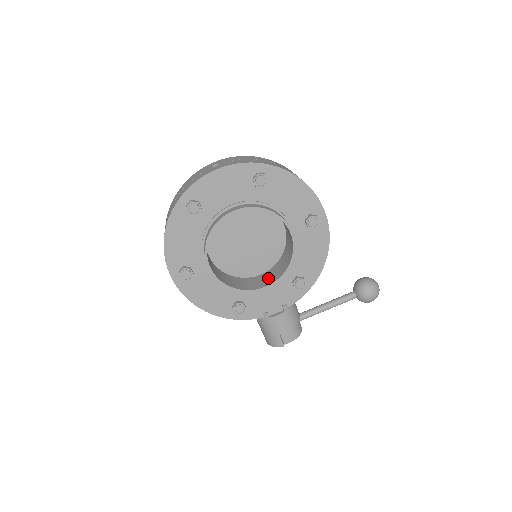
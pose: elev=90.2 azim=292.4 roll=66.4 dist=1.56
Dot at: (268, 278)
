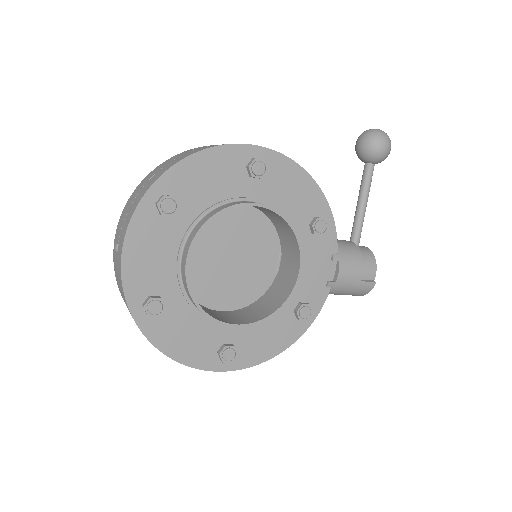
Dot at: (290, 259)
